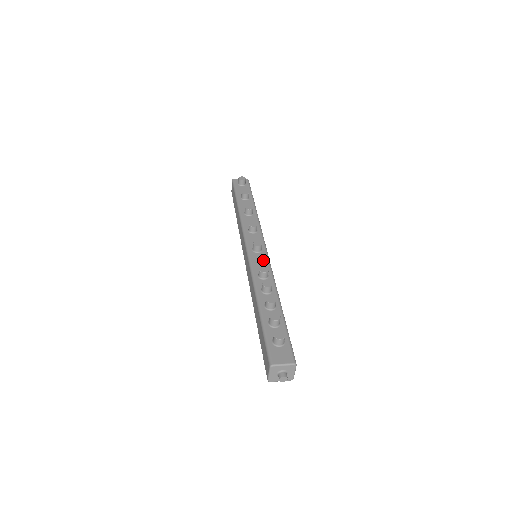
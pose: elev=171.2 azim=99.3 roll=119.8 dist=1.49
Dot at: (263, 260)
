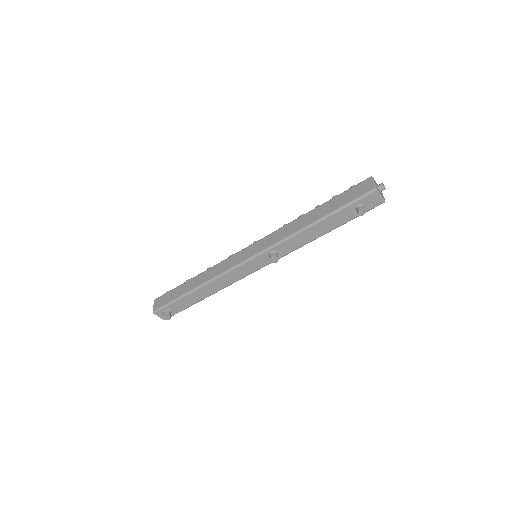
Dot at: occluded
